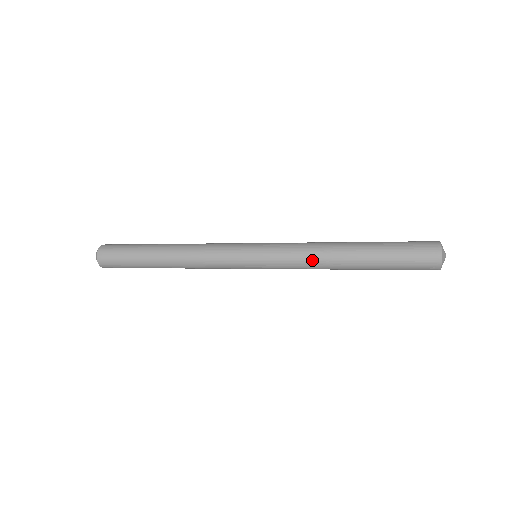
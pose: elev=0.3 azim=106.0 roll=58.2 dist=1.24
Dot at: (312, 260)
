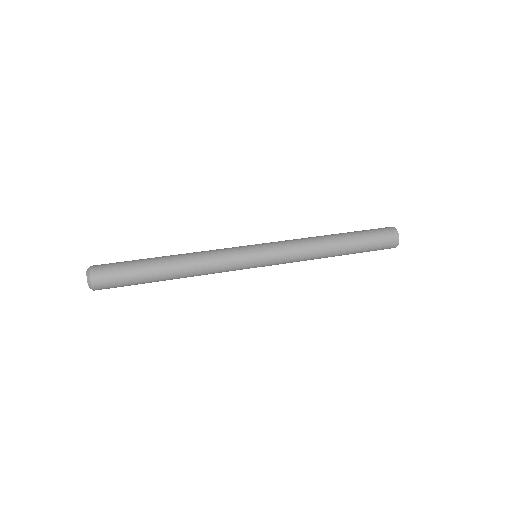
Dot at: (306, 260)
